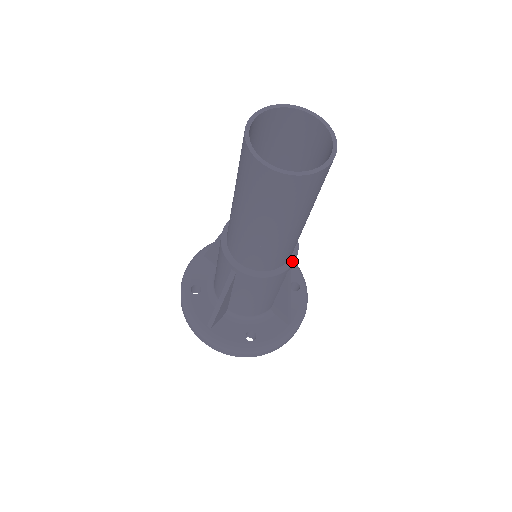
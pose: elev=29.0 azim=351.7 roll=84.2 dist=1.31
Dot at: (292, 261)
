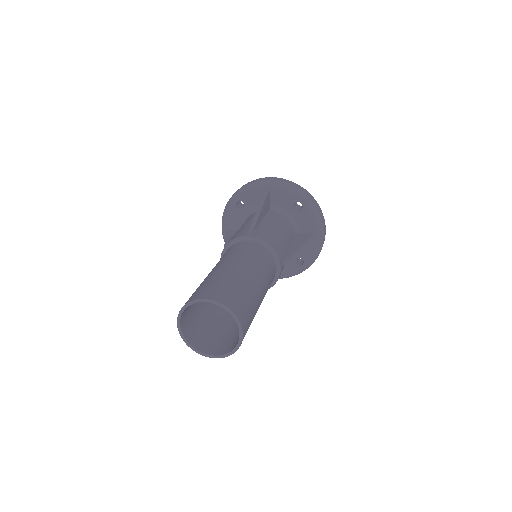
Dot at: occluded
